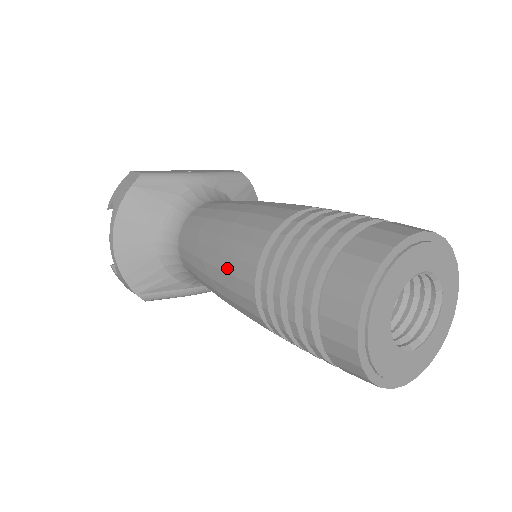
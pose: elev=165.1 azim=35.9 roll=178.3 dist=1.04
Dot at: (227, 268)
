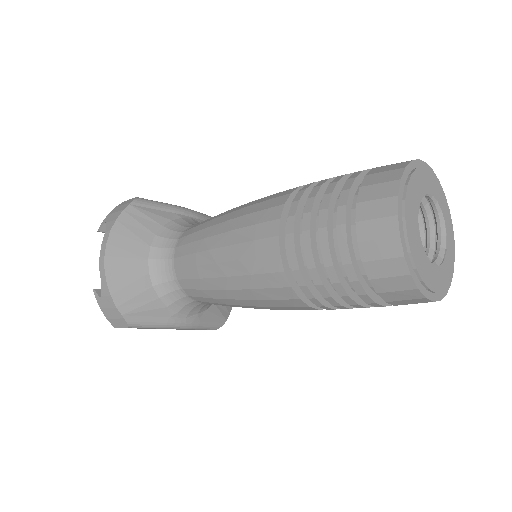
Dot at: (243, 238)
